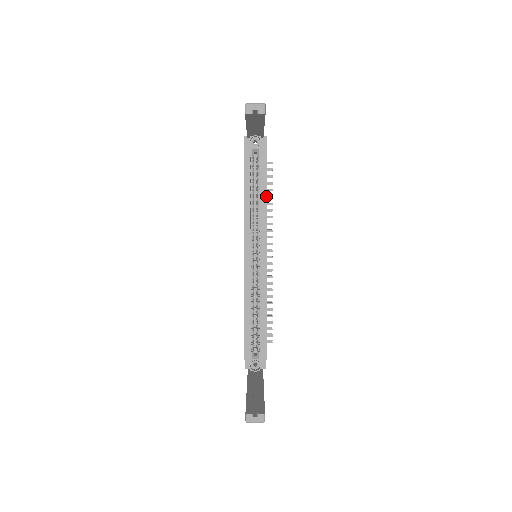
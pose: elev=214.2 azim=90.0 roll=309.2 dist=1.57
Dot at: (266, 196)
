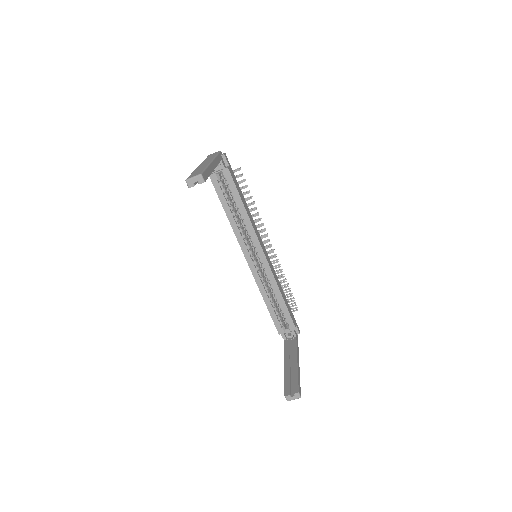
Dot at: (244, 207)
